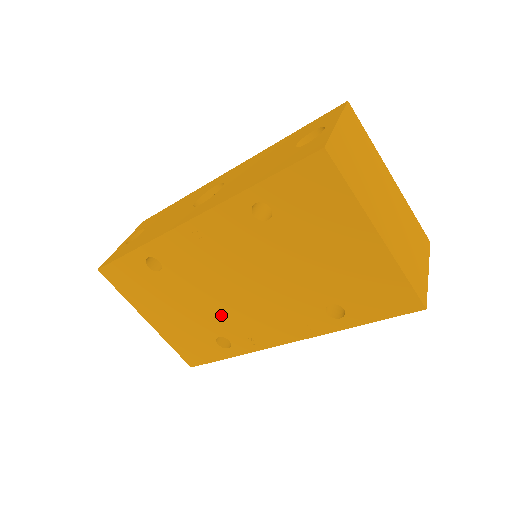
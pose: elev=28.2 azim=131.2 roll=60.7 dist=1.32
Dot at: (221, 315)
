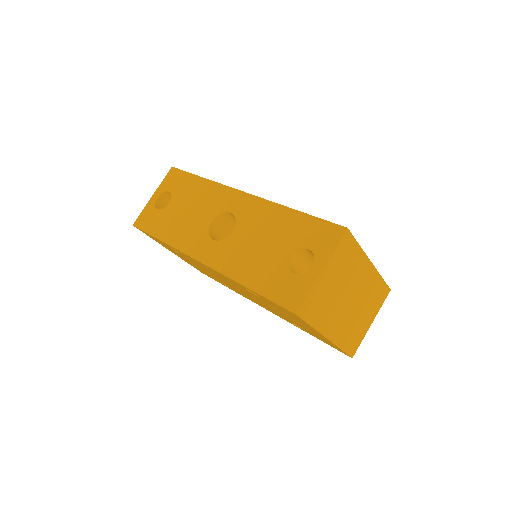
Dot at: (223, 282)
